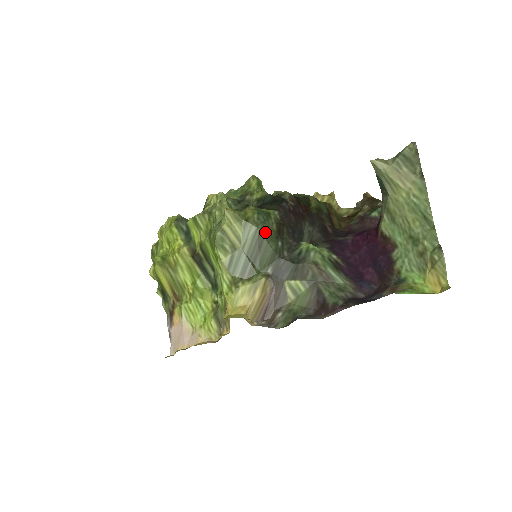
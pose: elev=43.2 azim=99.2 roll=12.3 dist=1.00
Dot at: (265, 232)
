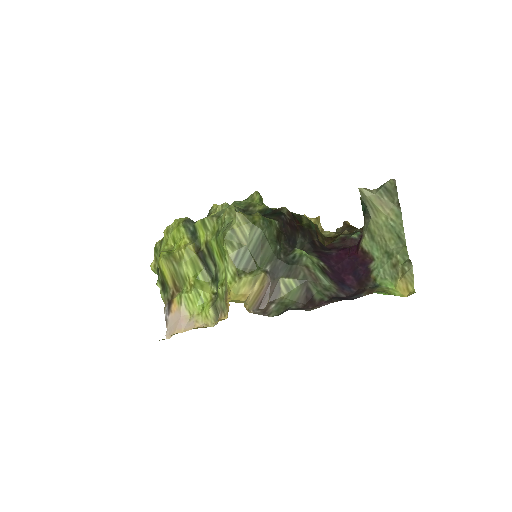
Dot at: (268, 235)
